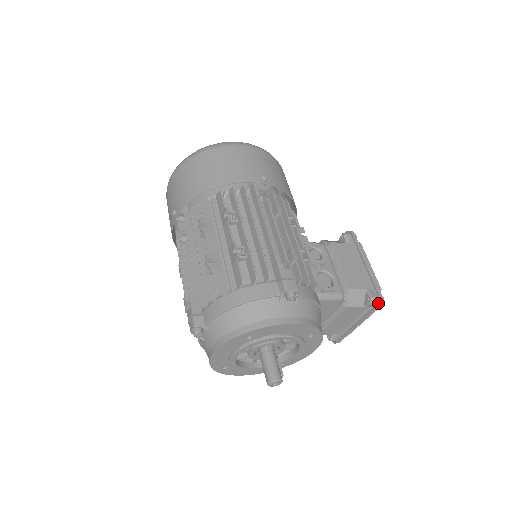
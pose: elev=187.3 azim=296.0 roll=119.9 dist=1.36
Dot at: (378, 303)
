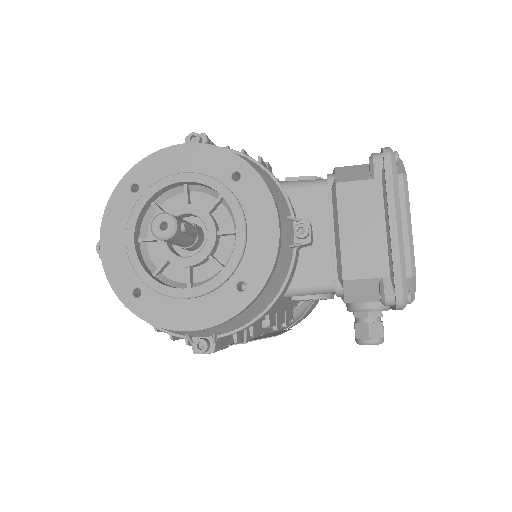
Dot at: (382, 153)
